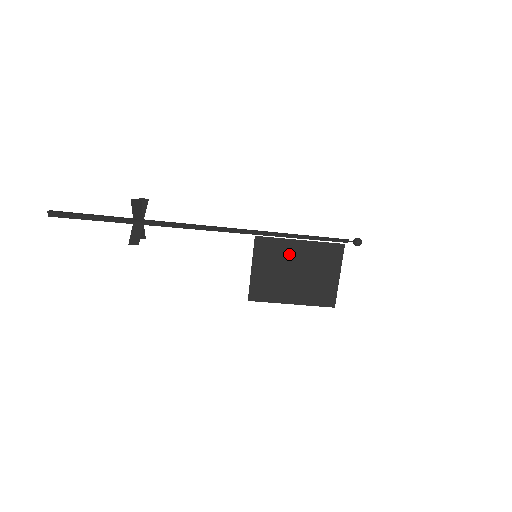
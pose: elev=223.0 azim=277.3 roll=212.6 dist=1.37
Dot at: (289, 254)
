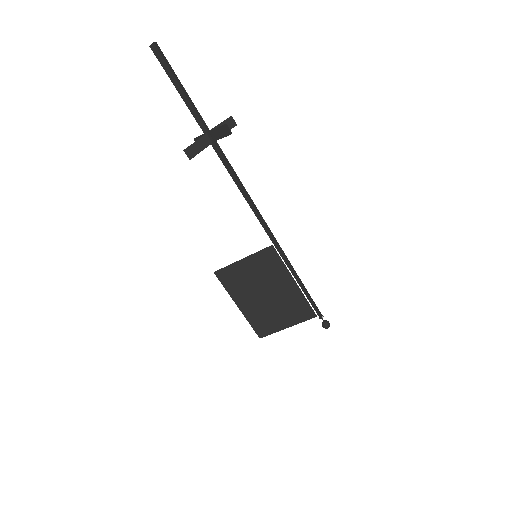
Dot at: (277, 280)
